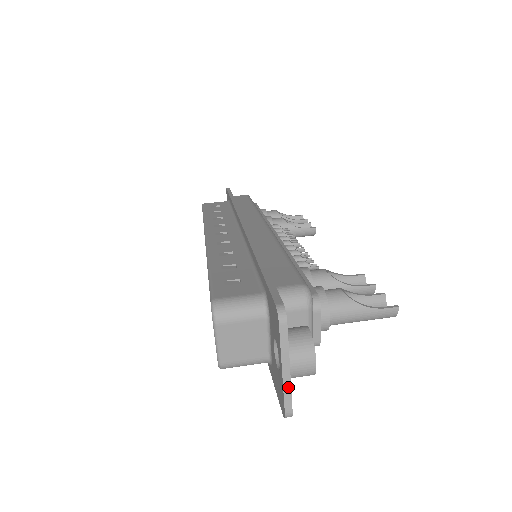
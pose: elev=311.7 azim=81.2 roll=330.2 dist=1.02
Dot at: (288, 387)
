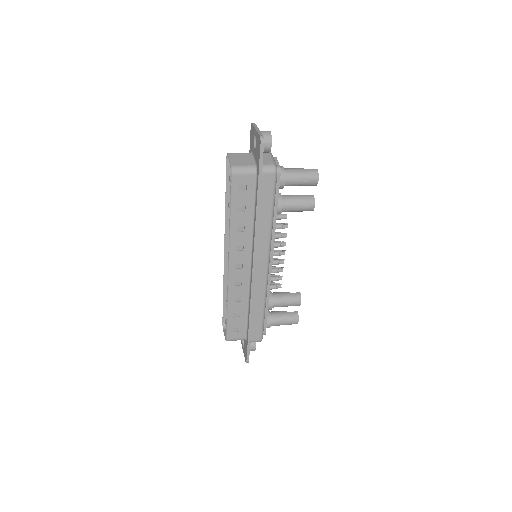
Dot at: (259, 132)
